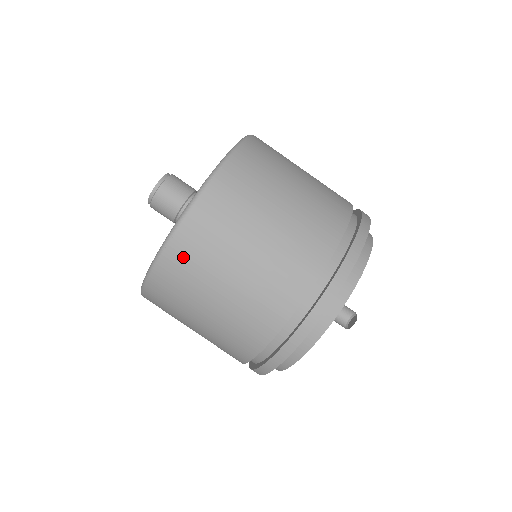
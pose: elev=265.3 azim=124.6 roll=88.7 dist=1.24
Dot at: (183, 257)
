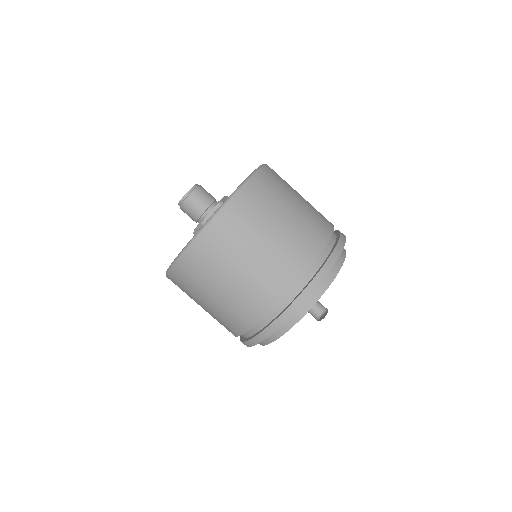
Dot at: (191, 267)
